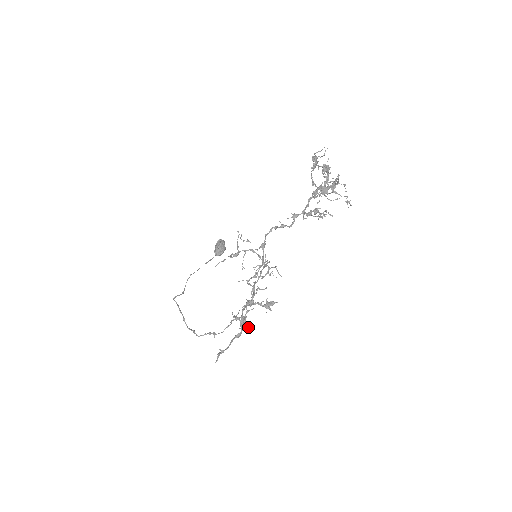
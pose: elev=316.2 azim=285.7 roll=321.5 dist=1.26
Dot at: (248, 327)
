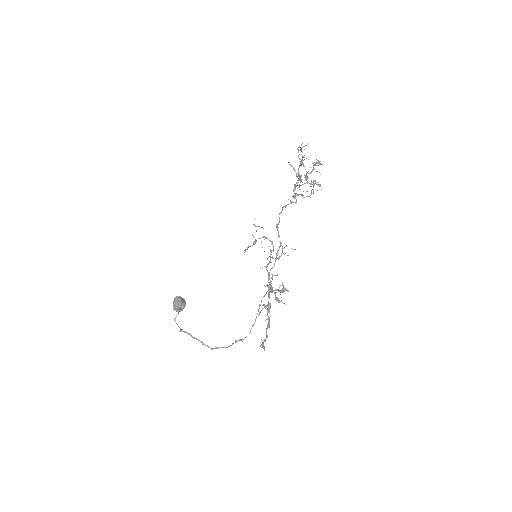
Dot at: (283, 303)
